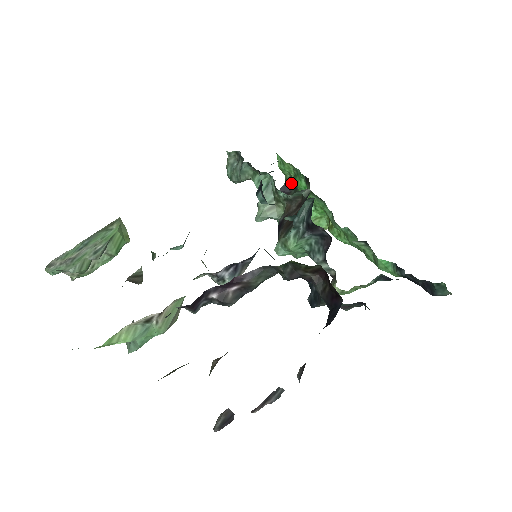
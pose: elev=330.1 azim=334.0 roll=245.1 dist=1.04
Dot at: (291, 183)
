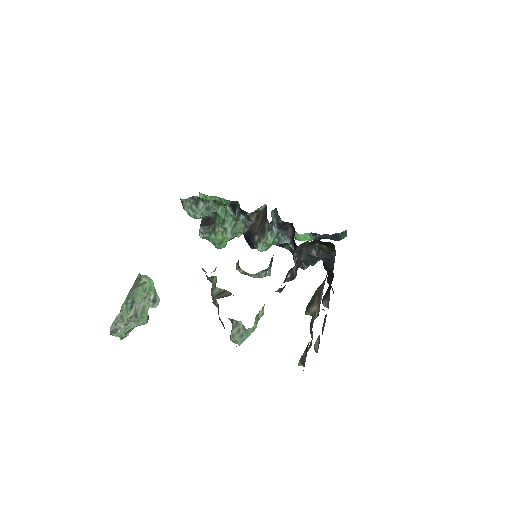
Dot at: occluded
